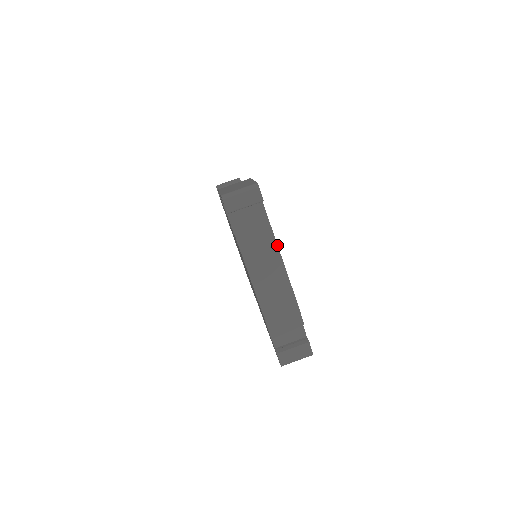
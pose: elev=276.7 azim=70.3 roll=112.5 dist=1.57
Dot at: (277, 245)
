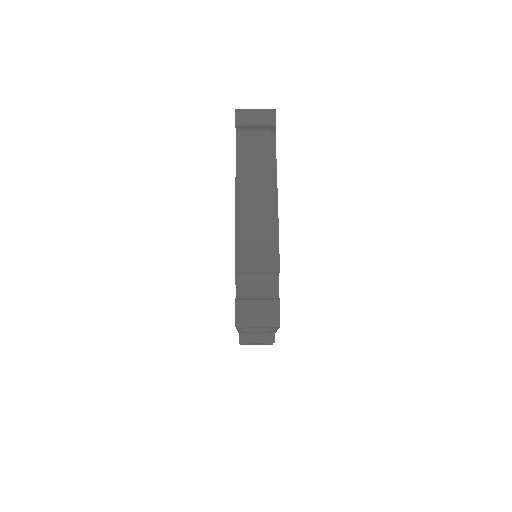
Dot at: occluded
